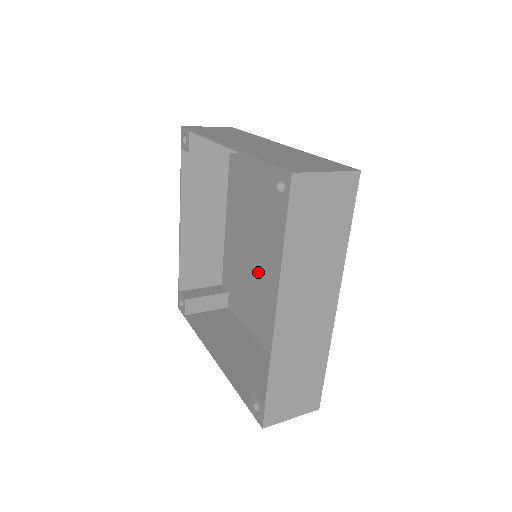
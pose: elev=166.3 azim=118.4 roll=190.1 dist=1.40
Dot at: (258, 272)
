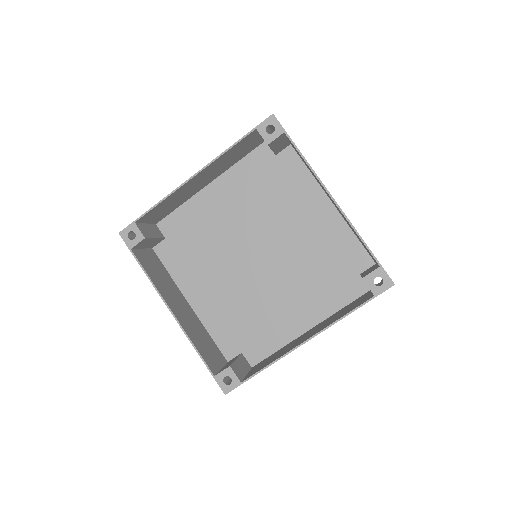
Dot at: (259, 284)
